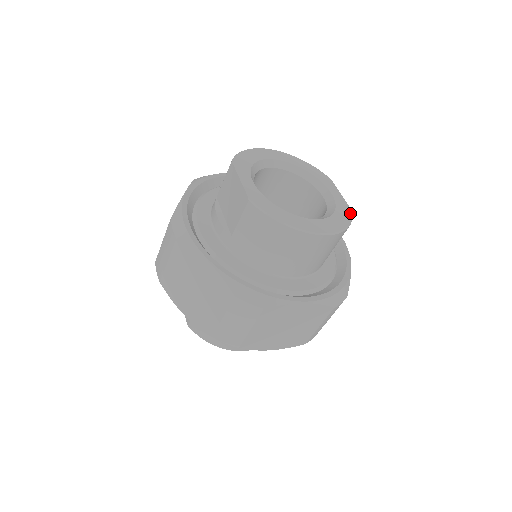
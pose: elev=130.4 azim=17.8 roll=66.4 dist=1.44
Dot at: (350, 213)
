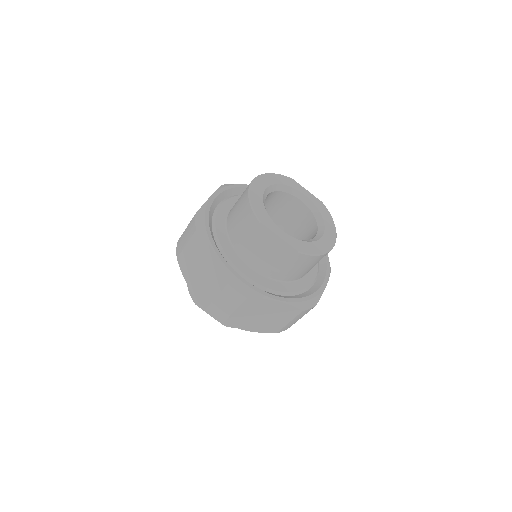
Dot at: (324, 206)
